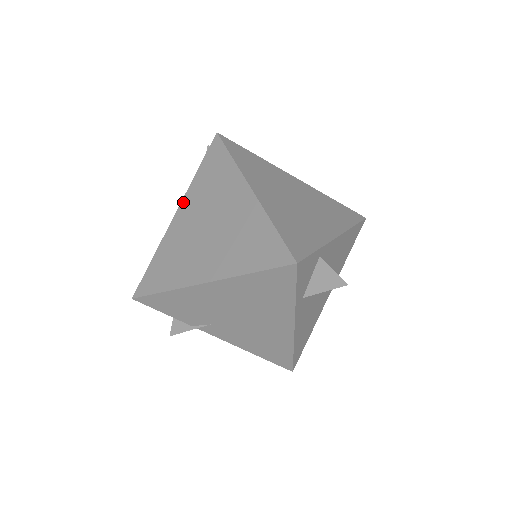
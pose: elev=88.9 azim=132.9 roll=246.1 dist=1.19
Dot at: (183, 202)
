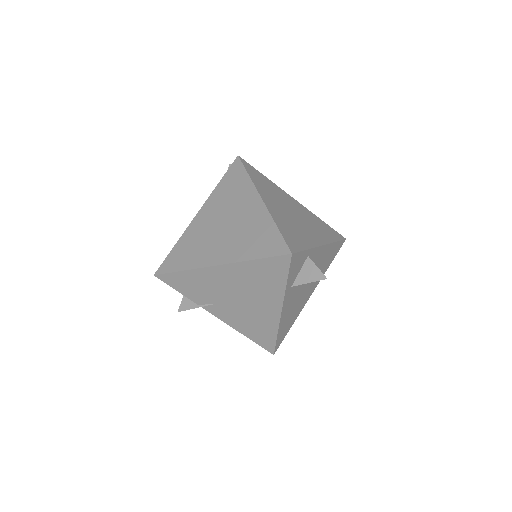
Dot at: (205, 205)
